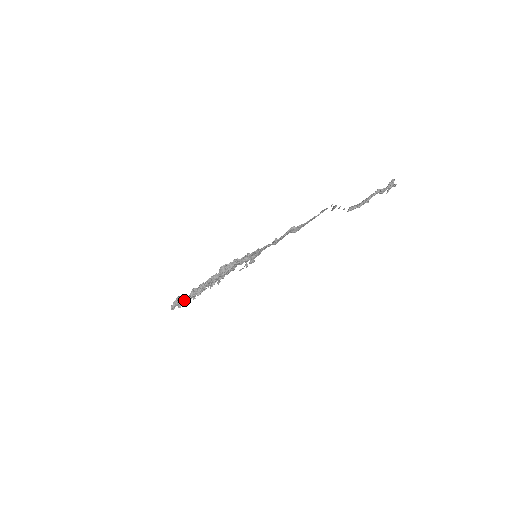
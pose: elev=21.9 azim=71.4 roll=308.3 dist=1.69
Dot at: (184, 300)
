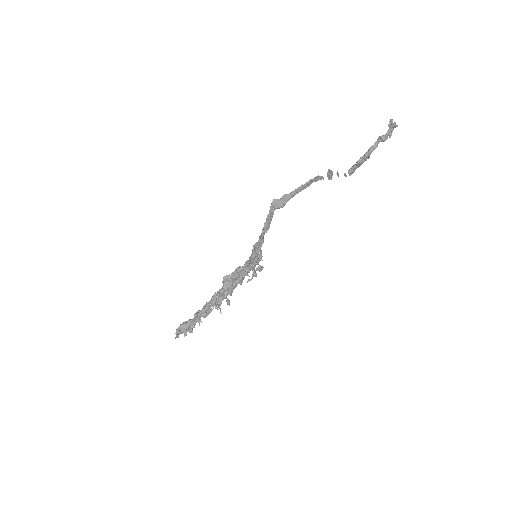
Dot at: (187, 325)
